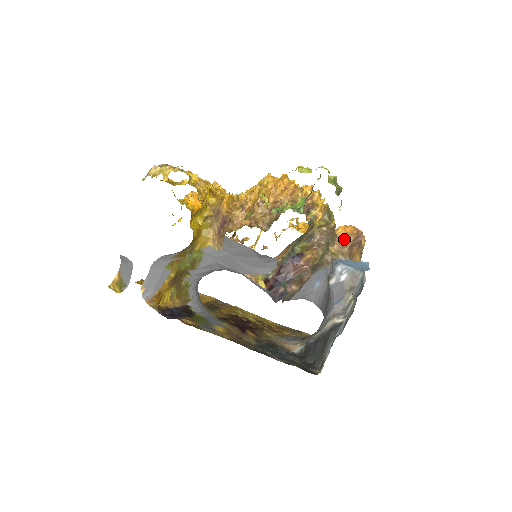
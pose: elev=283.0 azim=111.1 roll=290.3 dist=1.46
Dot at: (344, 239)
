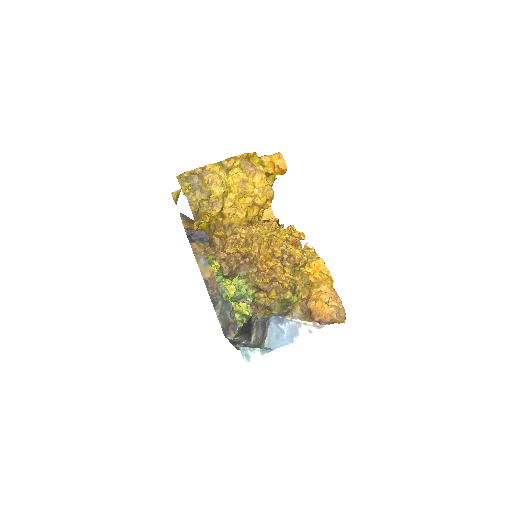
Dot at: (311, 311)
